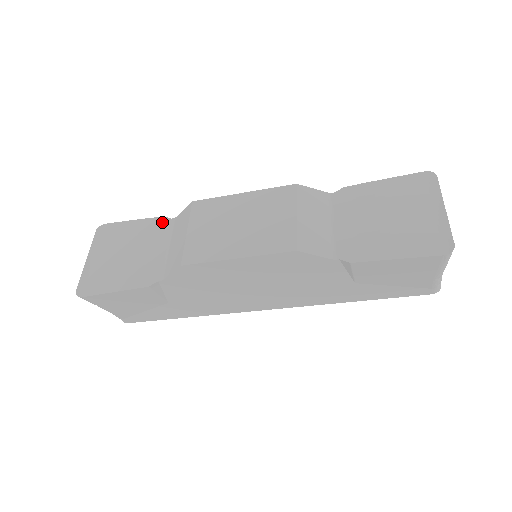
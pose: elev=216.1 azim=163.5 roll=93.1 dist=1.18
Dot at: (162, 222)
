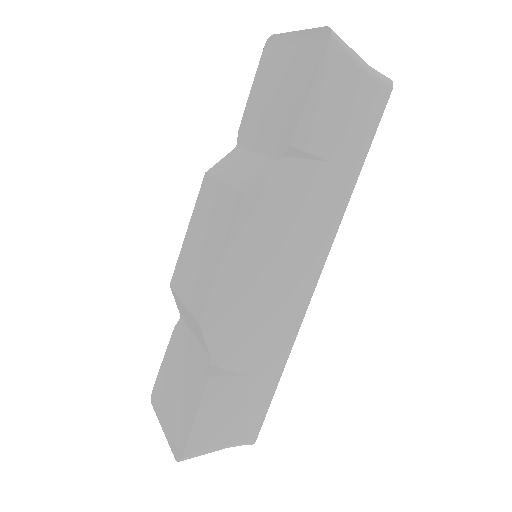
Dot at: (177, 331)
